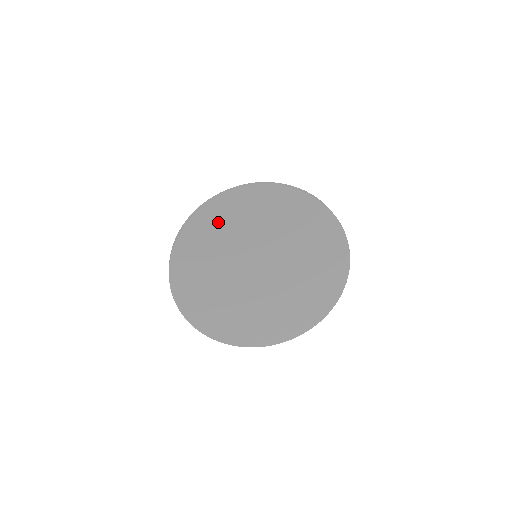
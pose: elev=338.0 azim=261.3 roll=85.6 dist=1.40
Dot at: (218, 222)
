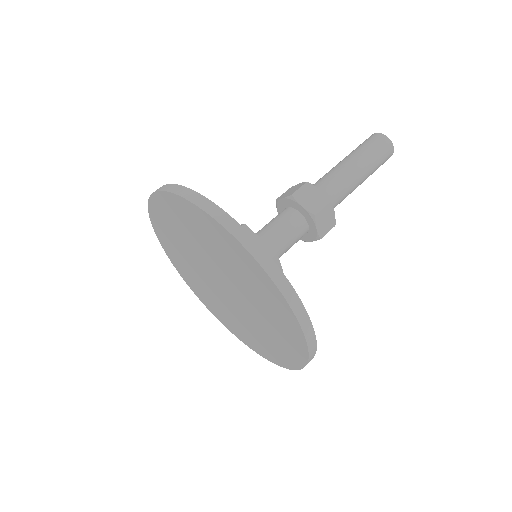
Dot at: (167, 216)
